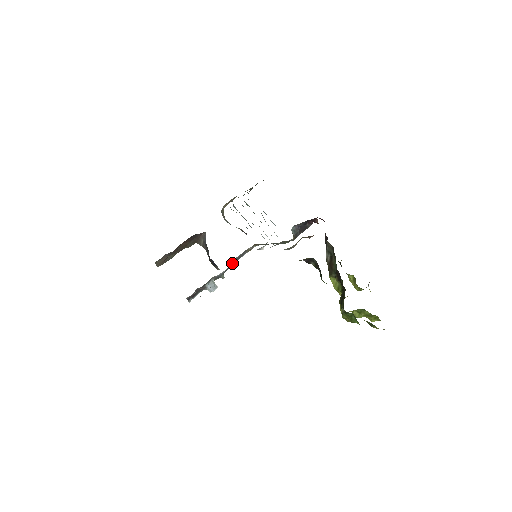
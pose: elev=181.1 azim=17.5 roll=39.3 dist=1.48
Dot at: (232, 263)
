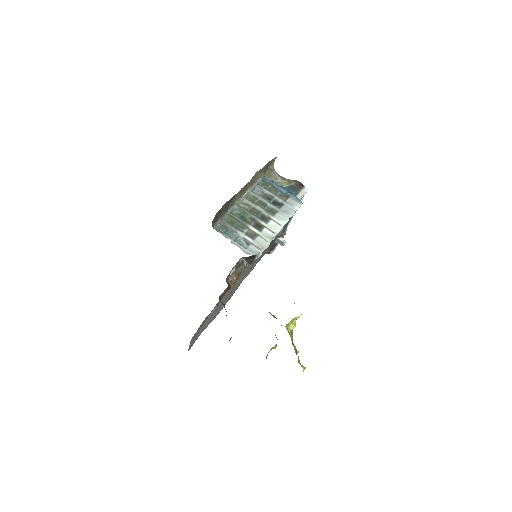
Dot at: (285, 225)
